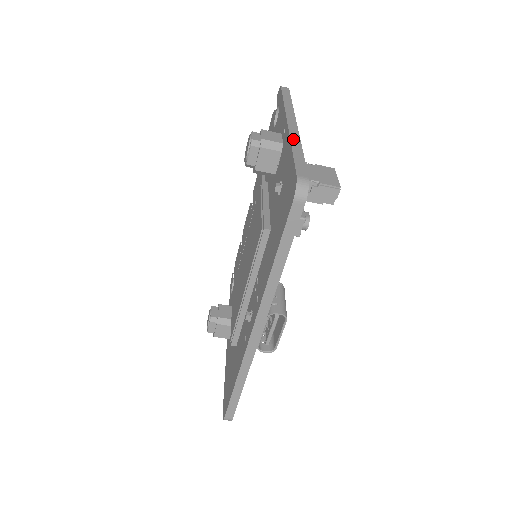
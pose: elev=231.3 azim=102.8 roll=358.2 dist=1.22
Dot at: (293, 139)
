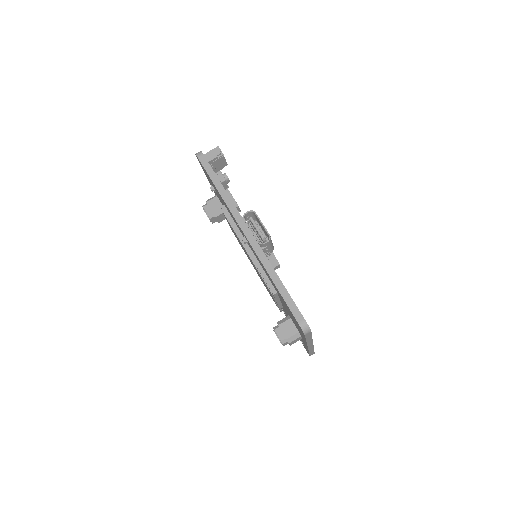
Dot at: occluded
